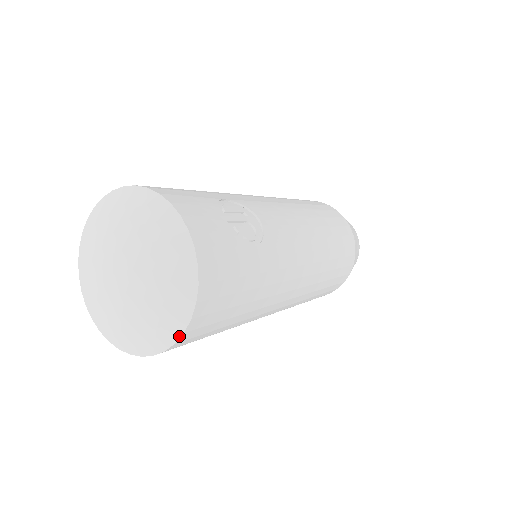
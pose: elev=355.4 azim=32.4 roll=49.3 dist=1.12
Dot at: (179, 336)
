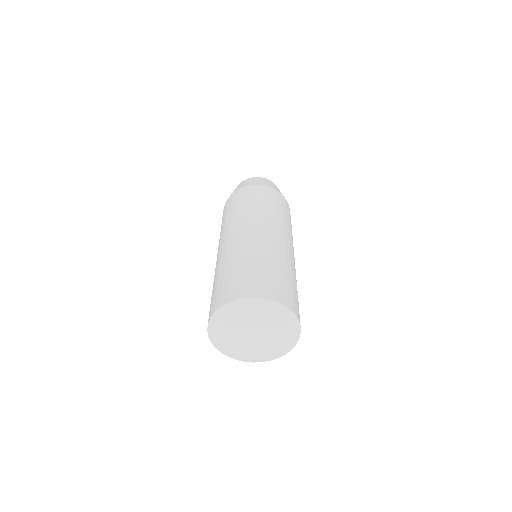
Dot at: occluded
